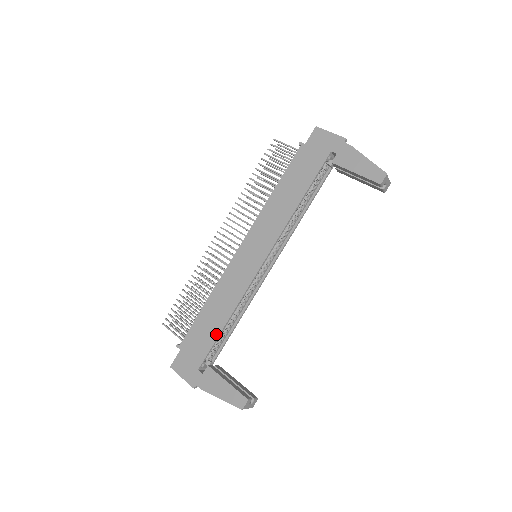
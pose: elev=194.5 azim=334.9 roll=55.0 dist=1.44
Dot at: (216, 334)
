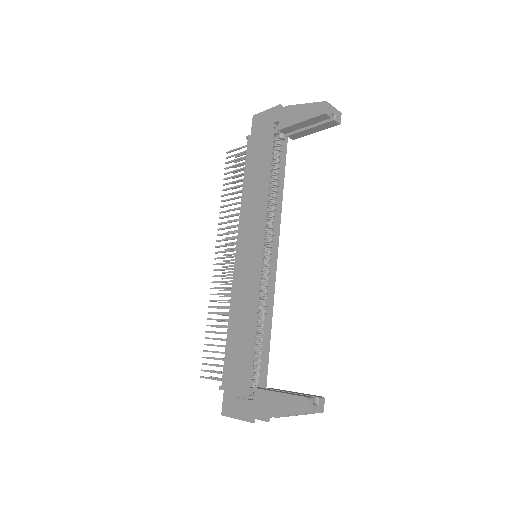
Dot at: (249, 350)
